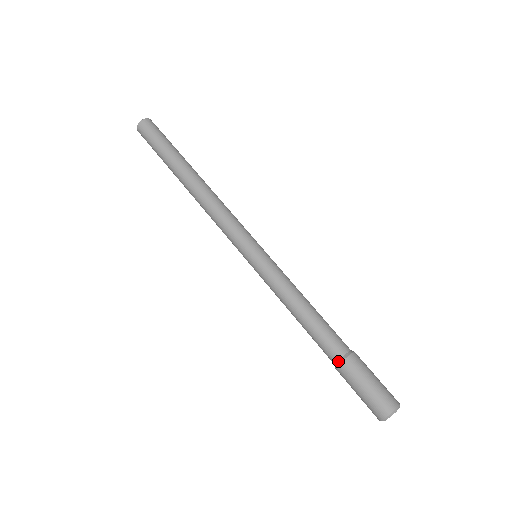
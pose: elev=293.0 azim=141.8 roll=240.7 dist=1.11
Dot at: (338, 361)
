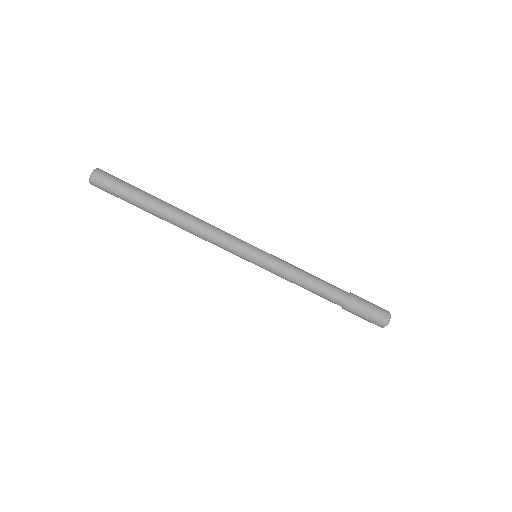
Dot at: (346, 306)
